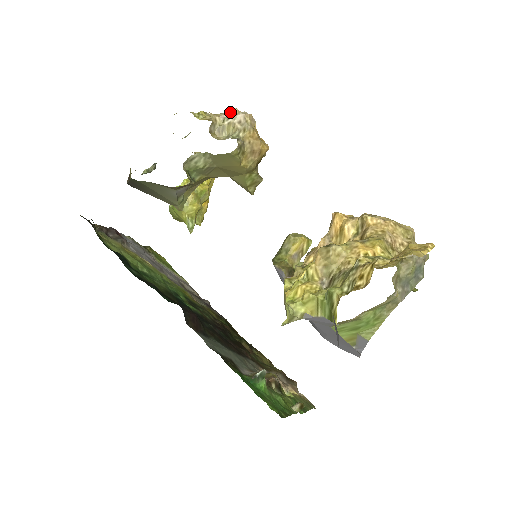
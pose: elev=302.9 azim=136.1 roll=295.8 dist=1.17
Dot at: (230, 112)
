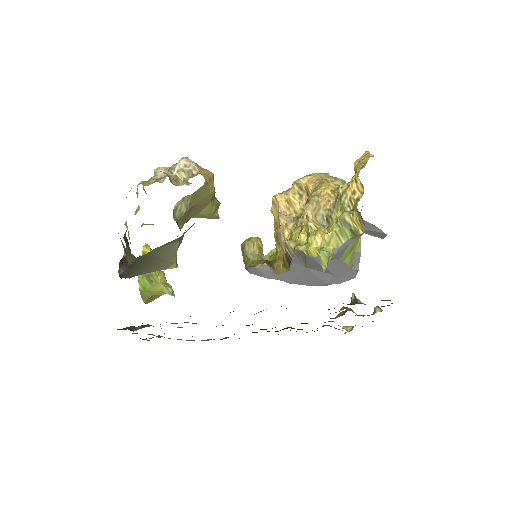
Dot at: (159, 172)
